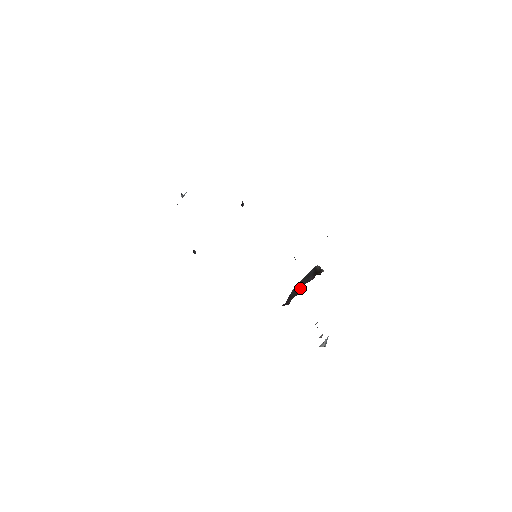
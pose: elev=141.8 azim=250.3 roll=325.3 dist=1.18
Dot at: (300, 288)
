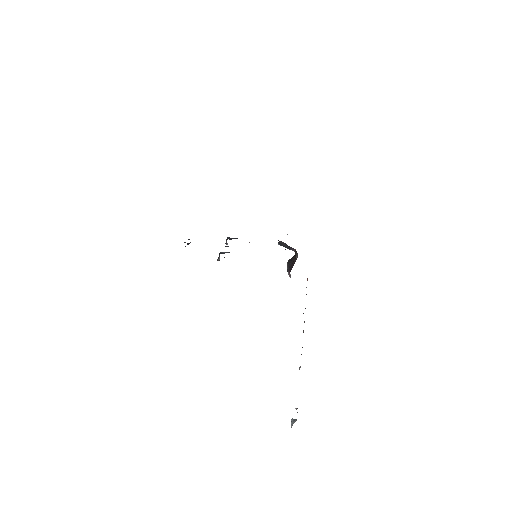
Dot at: (293, 258)
